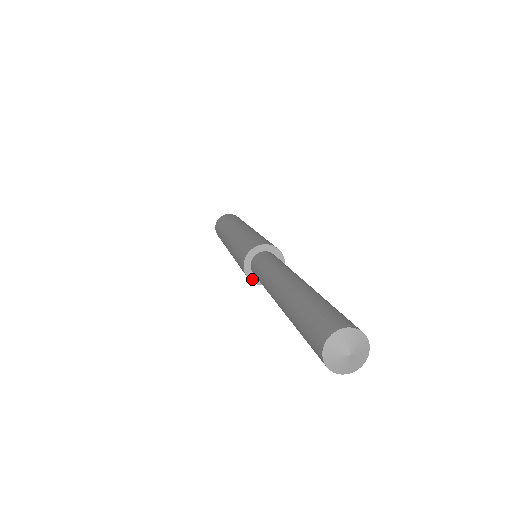
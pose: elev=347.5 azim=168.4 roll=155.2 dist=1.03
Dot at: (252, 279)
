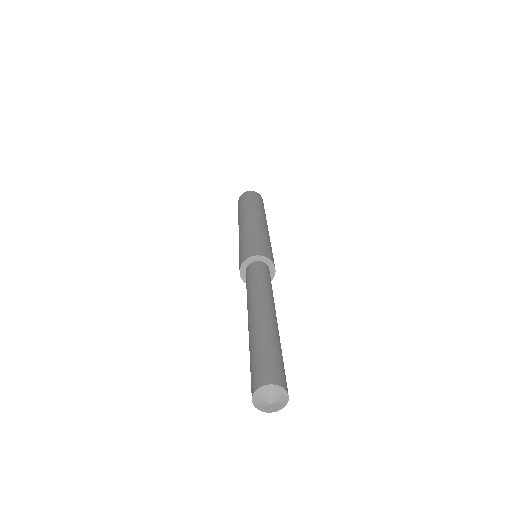
Dot at: (244, 280)
